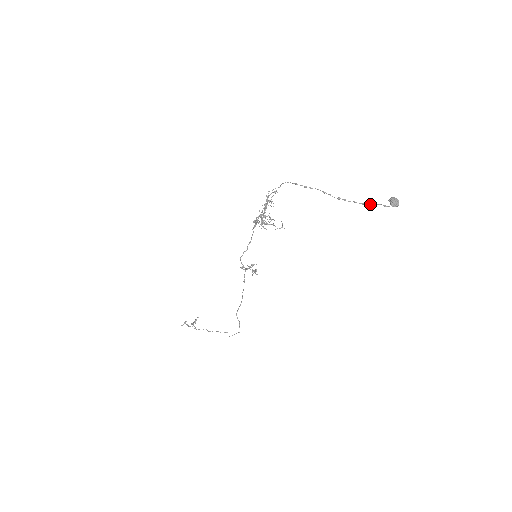
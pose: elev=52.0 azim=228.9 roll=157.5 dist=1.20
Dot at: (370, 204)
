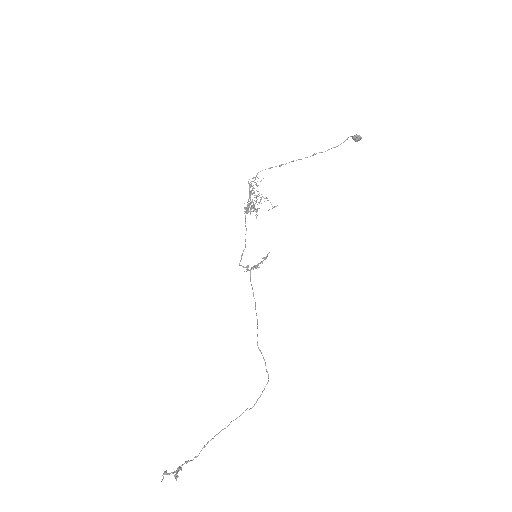
Dot at: occluded
